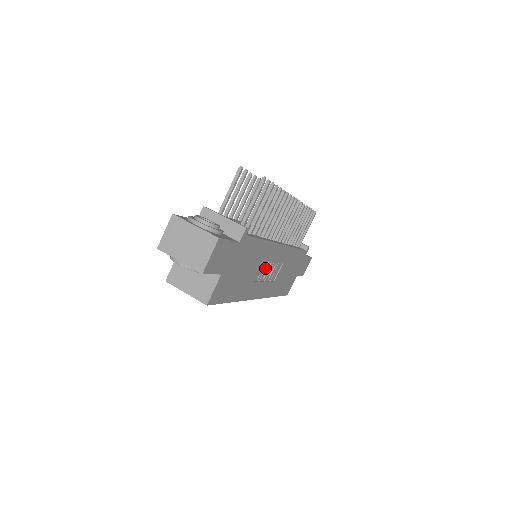
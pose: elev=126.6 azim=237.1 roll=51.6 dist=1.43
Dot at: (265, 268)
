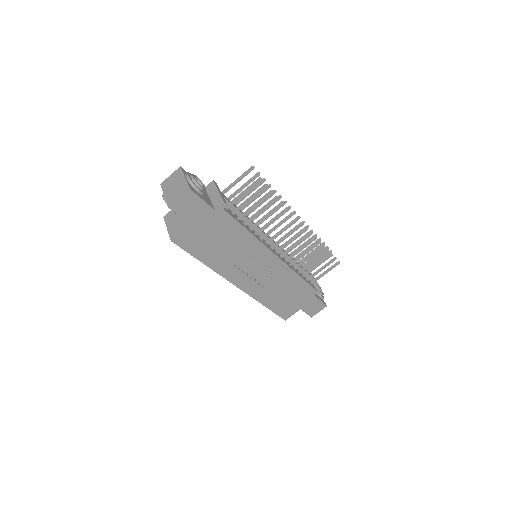
Dot at: (250, 262)
